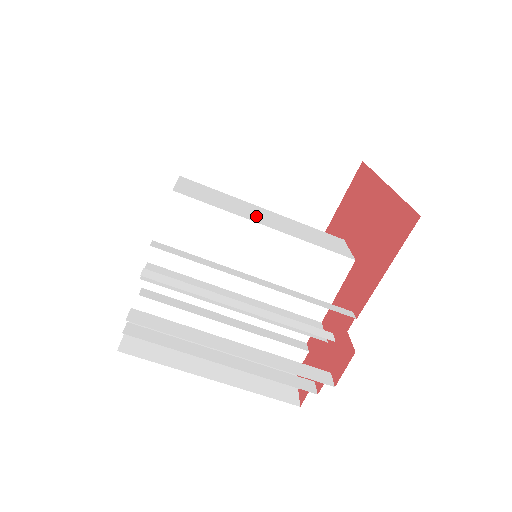
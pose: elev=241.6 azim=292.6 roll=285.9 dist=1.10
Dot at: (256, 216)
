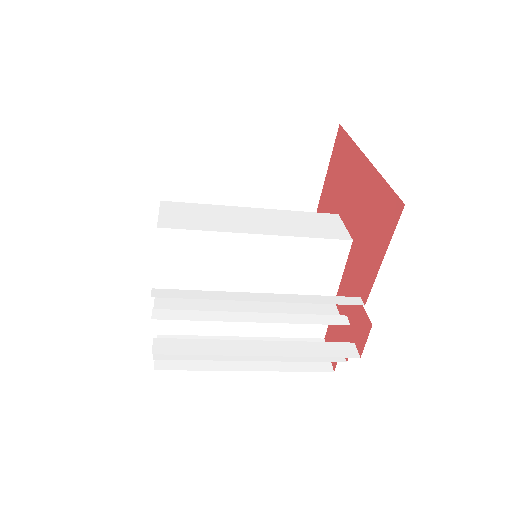
Dot at: (245, 224)
